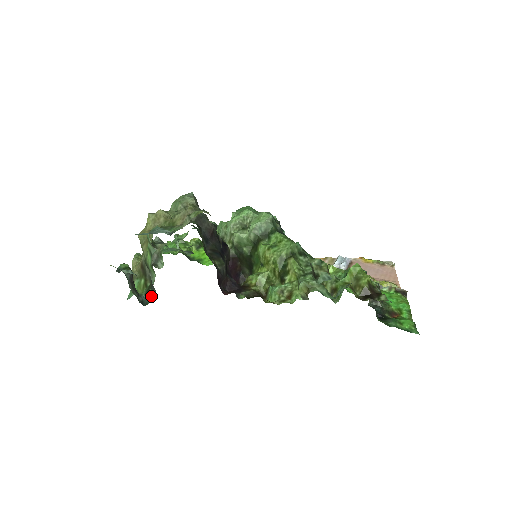
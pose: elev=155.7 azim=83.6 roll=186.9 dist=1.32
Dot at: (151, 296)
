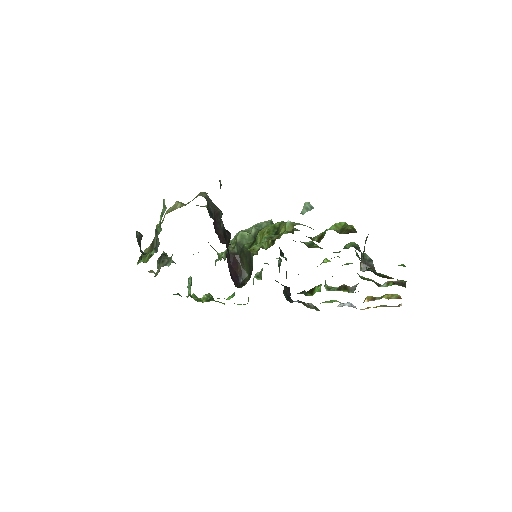
Dot at: (152, 253)
